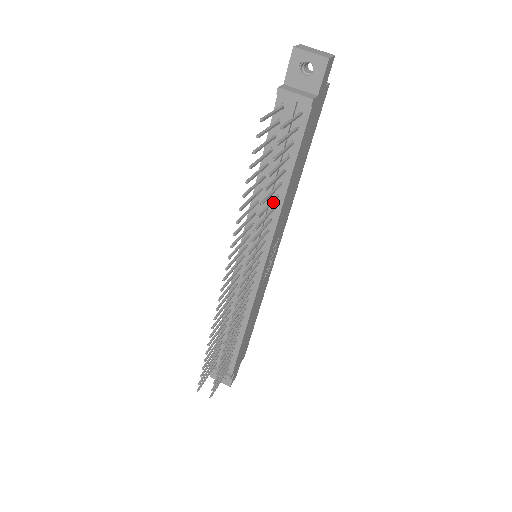
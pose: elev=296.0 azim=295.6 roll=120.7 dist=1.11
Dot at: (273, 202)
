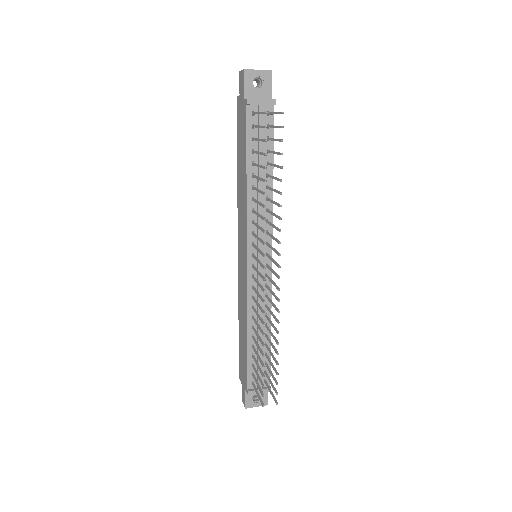
Dot at: occluded
